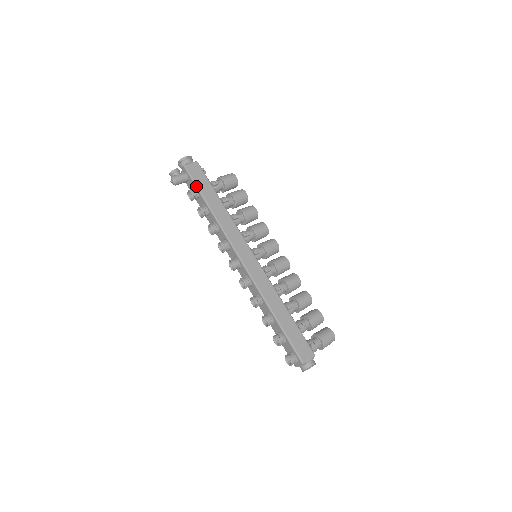
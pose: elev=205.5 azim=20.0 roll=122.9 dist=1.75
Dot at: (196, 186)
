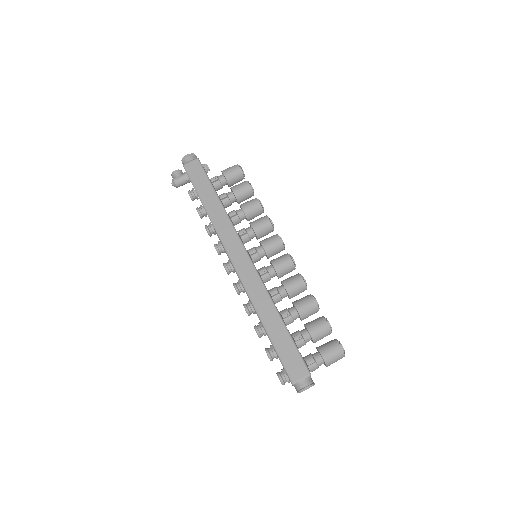
Dot at: (193, 186)
